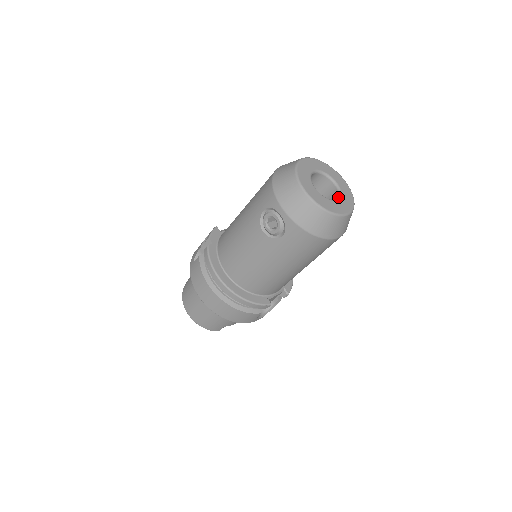
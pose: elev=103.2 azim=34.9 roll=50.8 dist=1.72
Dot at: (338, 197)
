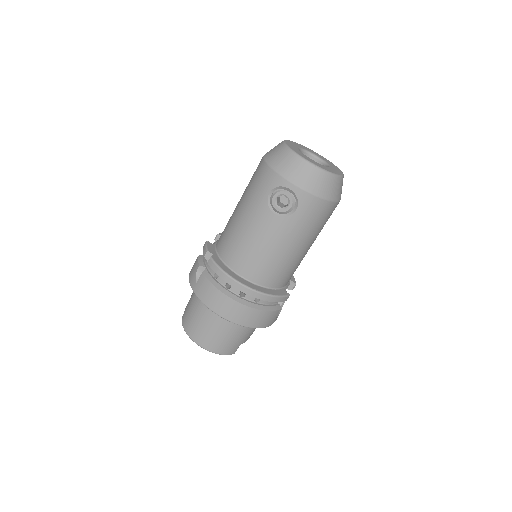
Dot at: (327, 166)
